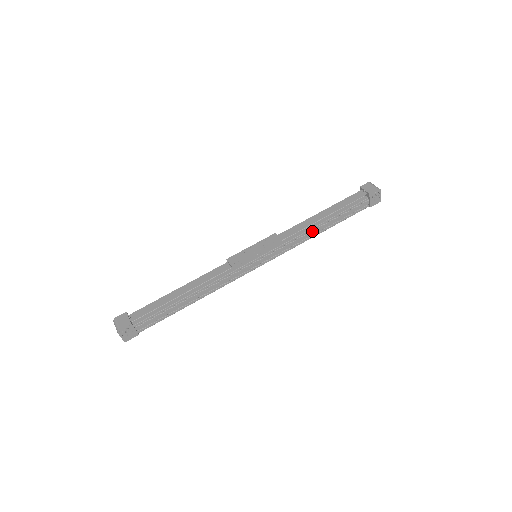
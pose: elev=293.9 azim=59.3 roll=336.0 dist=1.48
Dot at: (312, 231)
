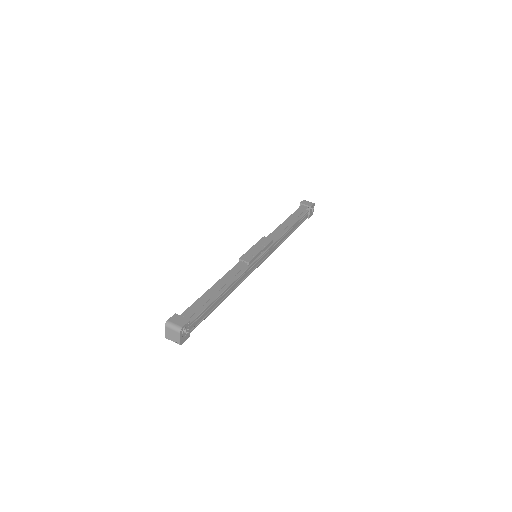
Dot at: (285, 235)
